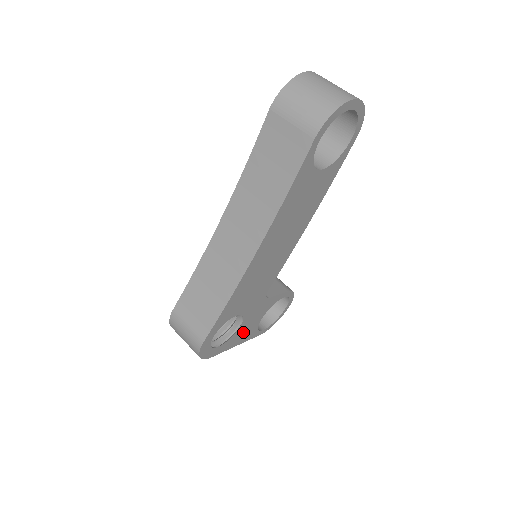
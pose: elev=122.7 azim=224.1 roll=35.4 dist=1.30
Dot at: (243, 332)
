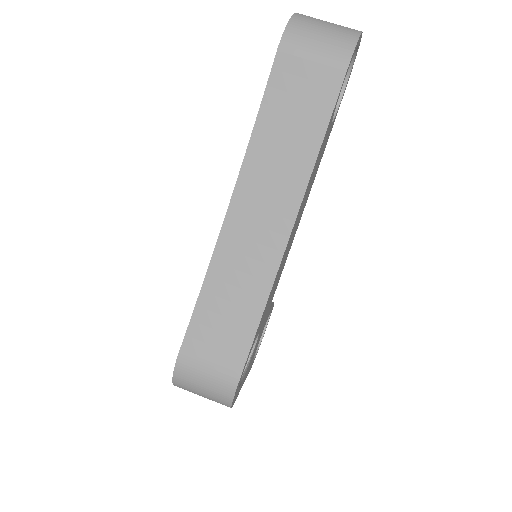
Dot at: (250, 363)
